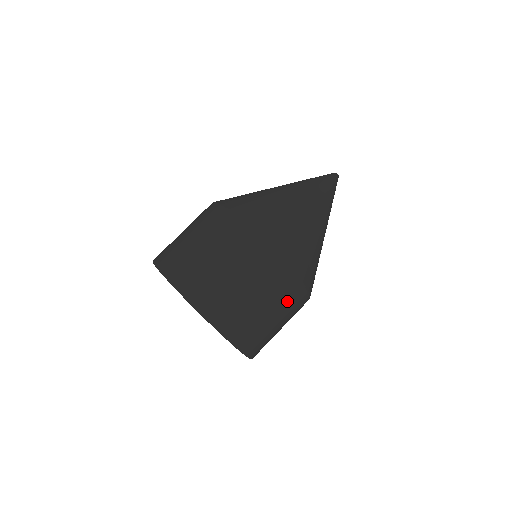
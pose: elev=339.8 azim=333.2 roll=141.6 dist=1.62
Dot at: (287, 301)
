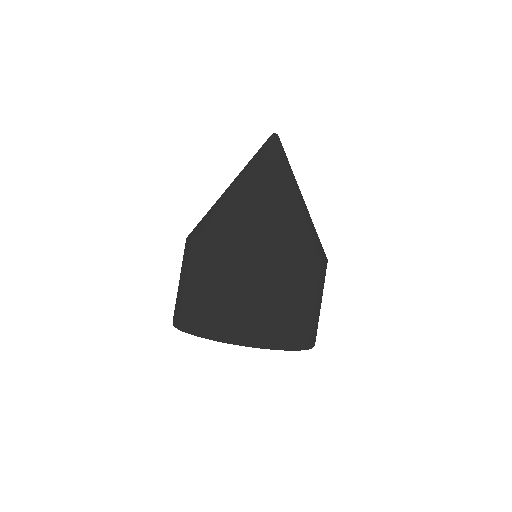
Dot at: occluded
